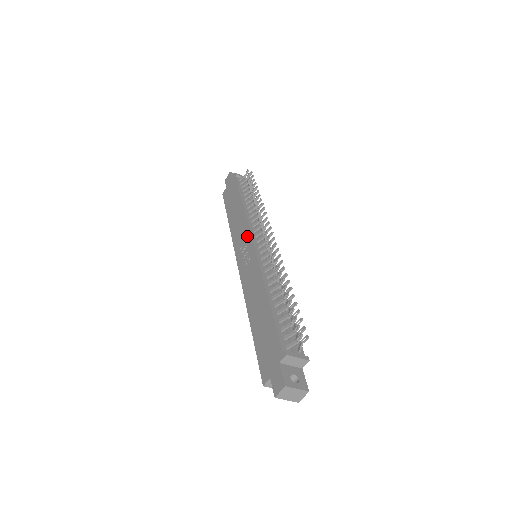
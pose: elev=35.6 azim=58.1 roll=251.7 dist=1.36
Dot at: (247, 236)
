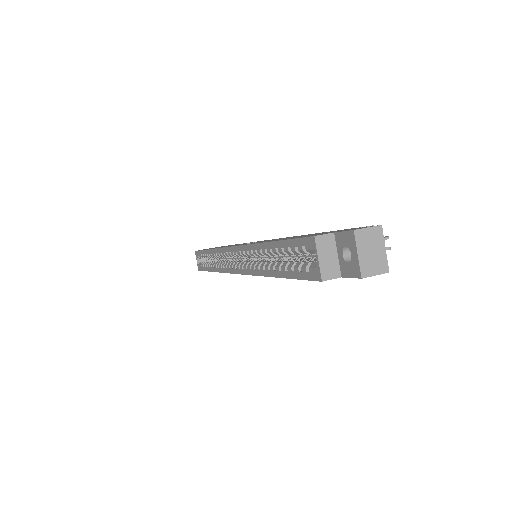
Dot at: occluded
